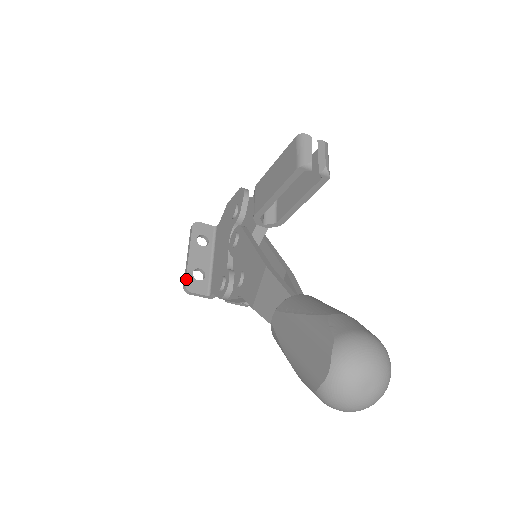
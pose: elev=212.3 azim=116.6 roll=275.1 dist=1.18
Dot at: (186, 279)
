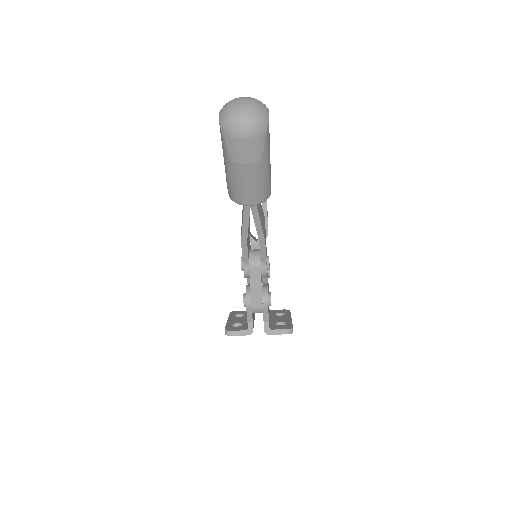
Dot at: (225, 327)
